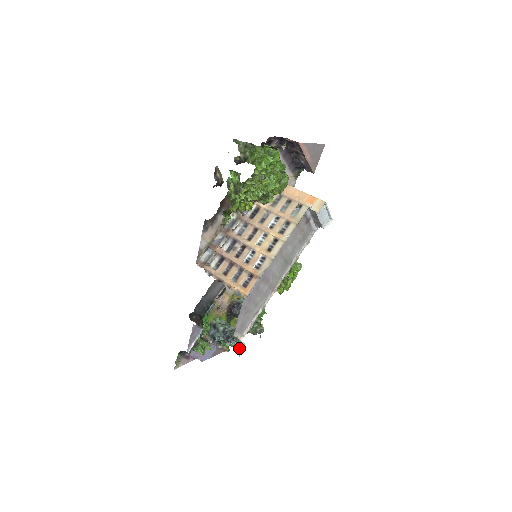
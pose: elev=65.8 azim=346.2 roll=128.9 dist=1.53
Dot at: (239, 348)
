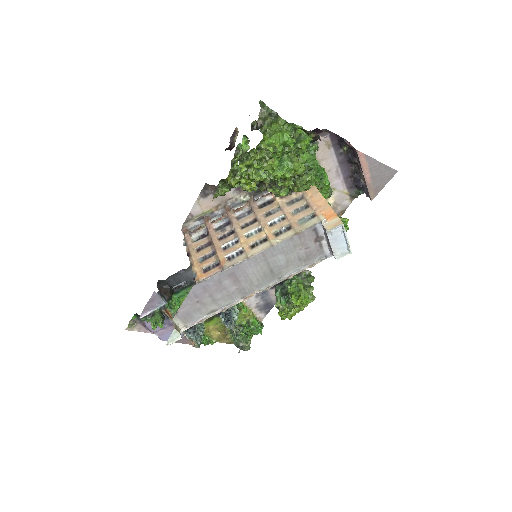
Dot at: (171, 335)
